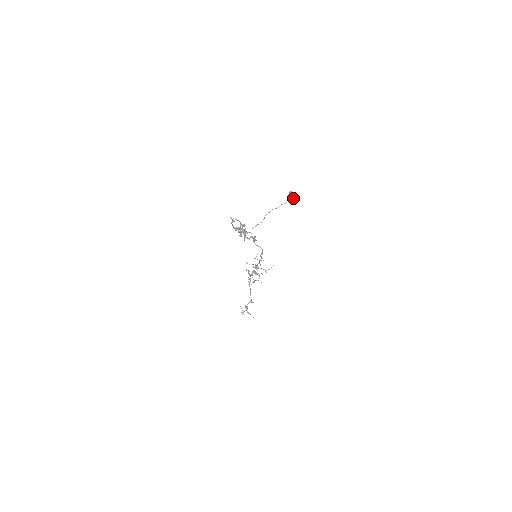
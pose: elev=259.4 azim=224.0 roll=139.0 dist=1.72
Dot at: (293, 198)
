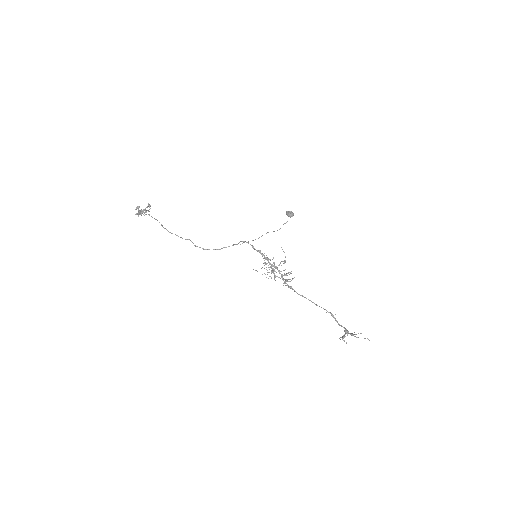
Dot at: (291, 213)
